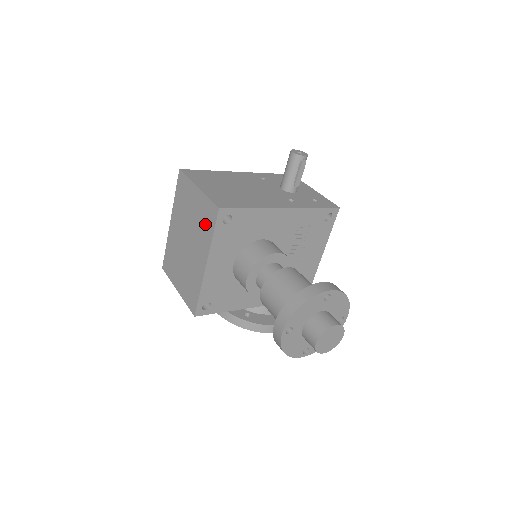
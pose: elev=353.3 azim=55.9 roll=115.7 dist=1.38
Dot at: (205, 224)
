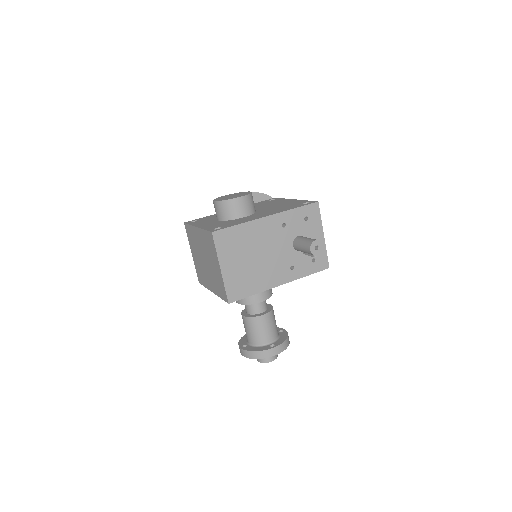
Dot at: (218, 286)
